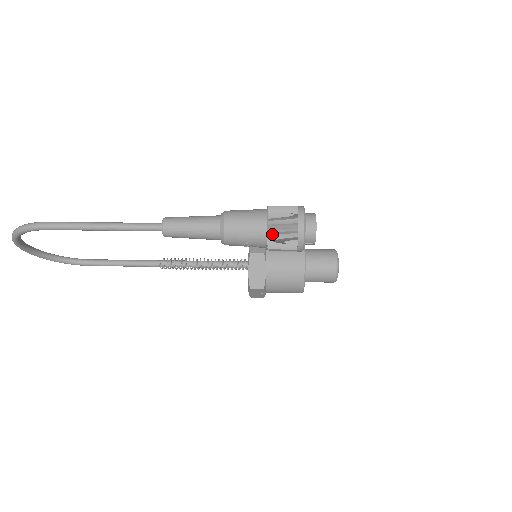
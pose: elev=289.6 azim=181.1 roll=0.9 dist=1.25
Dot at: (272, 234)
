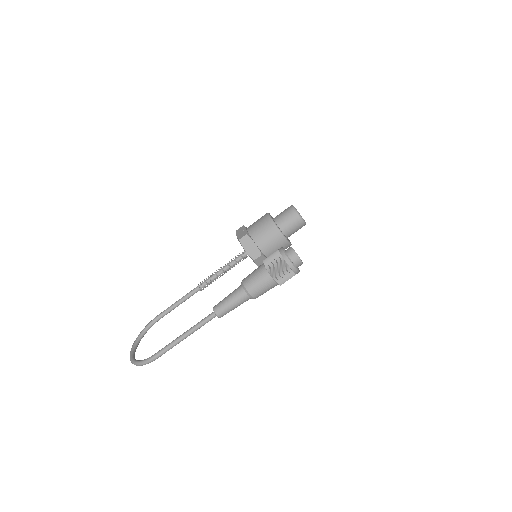
Dot at: (281, 283)
